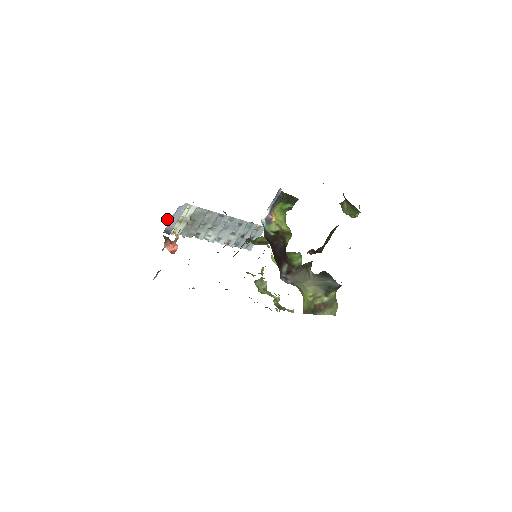
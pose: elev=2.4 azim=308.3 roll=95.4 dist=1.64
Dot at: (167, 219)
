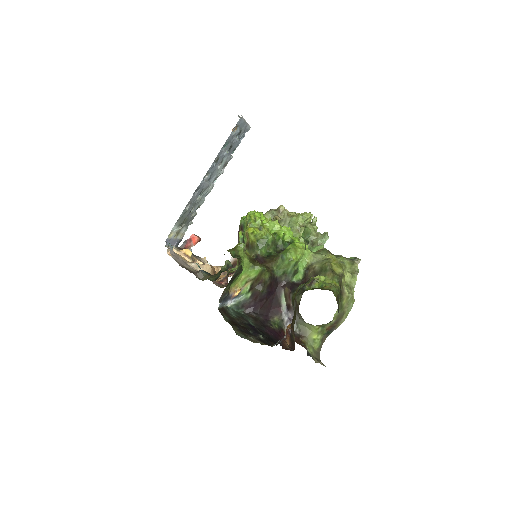
Dot at: (169, 249)
